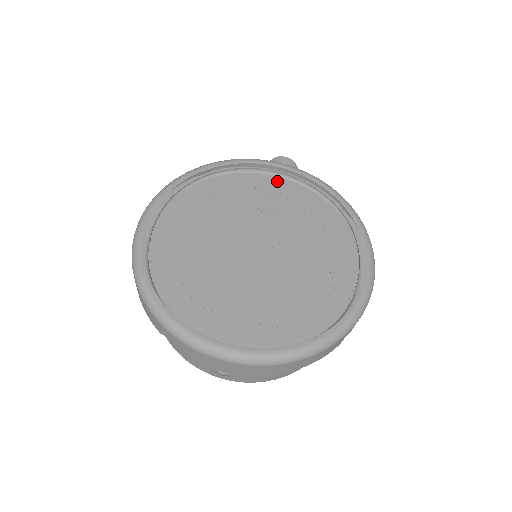
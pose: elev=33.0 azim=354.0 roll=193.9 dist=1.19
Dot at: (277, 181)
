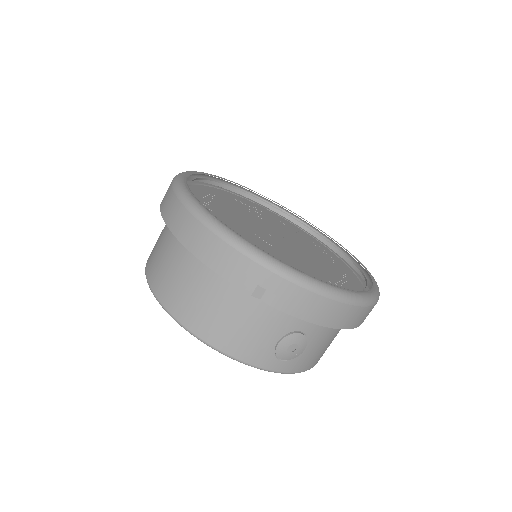
Dot at: (245, 200)
